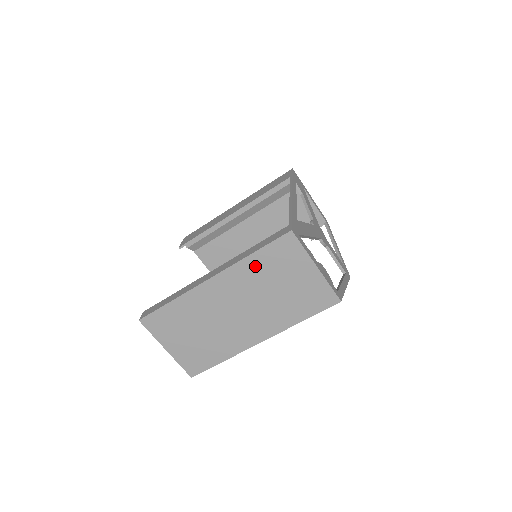
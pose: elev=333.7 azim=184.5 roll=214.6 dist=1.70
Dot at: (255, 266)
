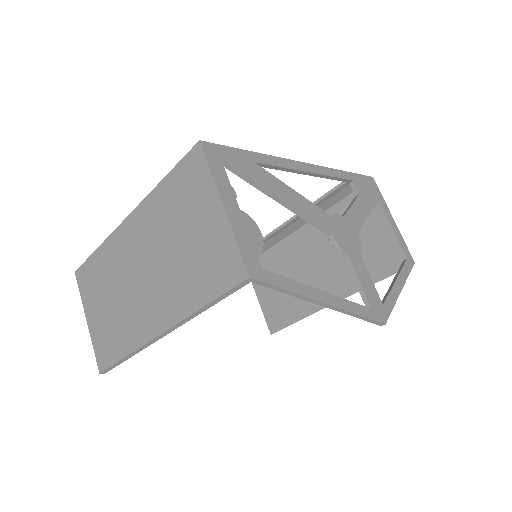
Dot at: (163, 201)
